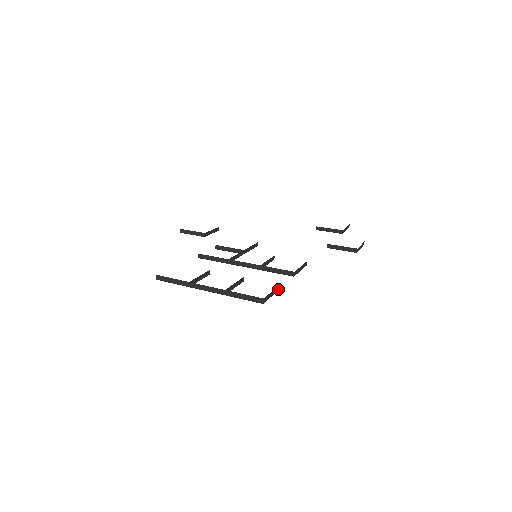
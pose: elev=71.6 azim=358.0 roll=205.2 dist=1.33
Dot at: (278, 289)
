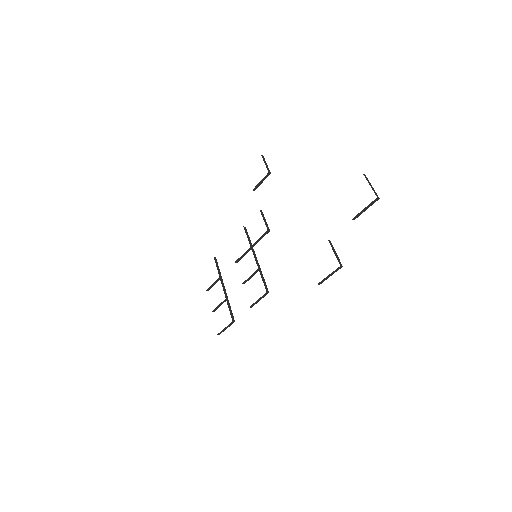
Dot at: occluded
